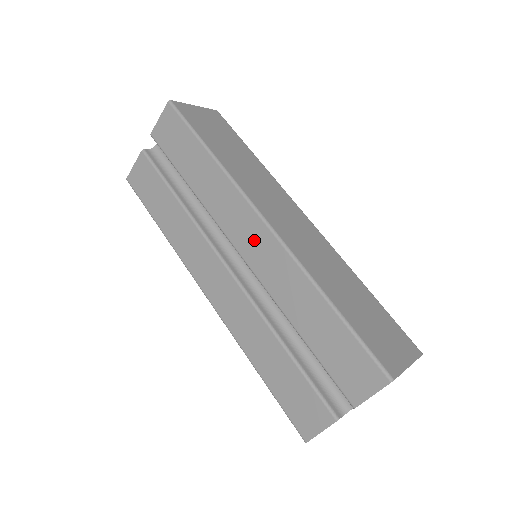
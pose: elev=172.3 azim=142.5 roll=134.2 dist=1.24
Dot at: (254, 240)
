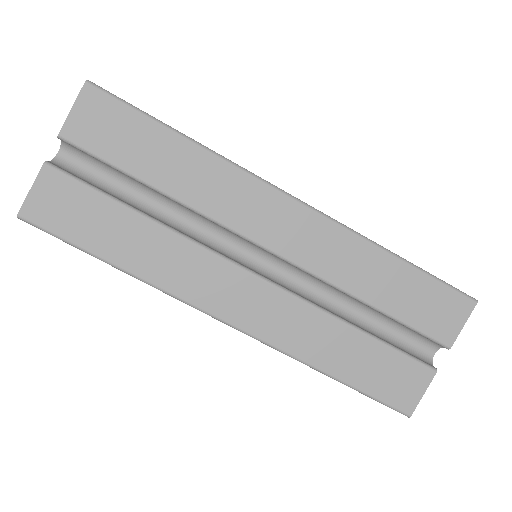
Dot at: (287, 225)
